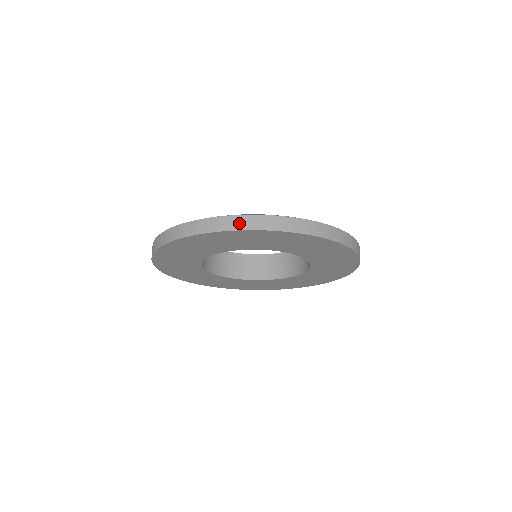
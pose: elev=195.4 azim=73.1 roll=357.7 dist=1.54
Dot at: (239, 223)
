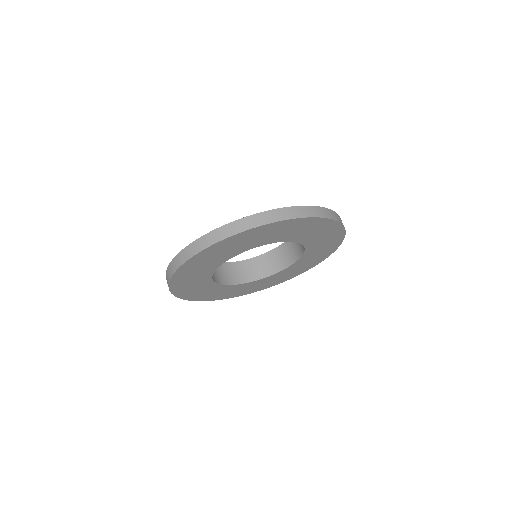
Dot at: (172, 268)
